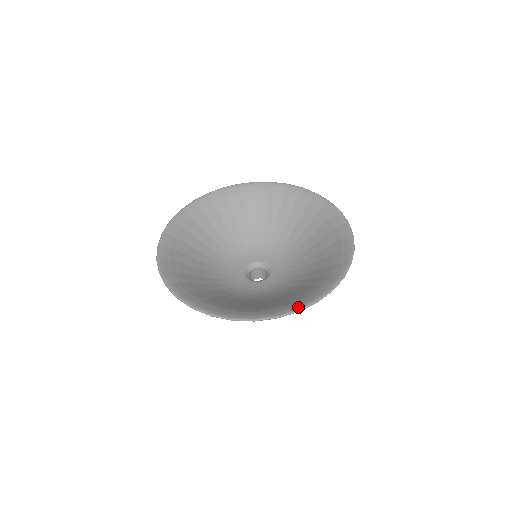
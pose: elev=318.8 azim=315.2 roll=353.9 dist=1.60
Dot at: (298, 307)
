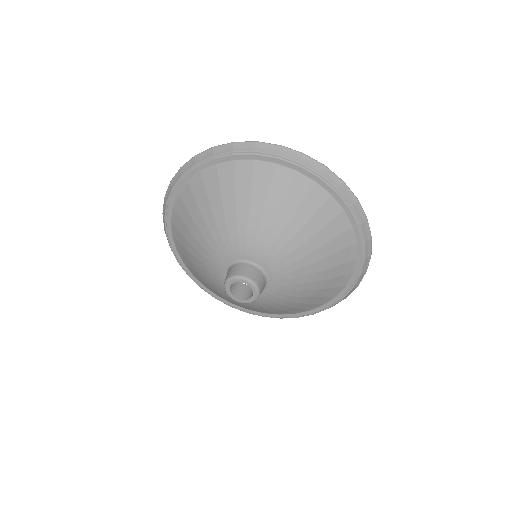
Dot at: (355, 203)
